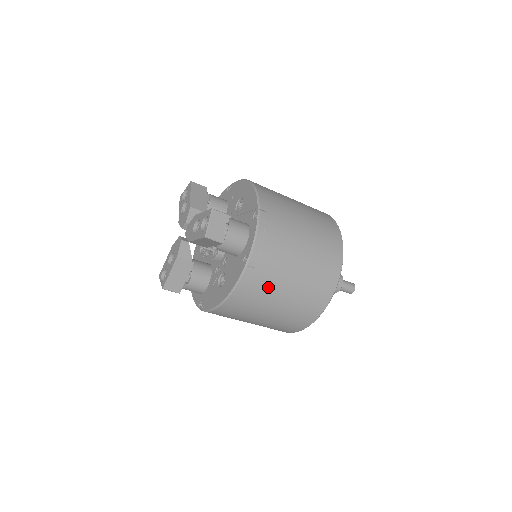
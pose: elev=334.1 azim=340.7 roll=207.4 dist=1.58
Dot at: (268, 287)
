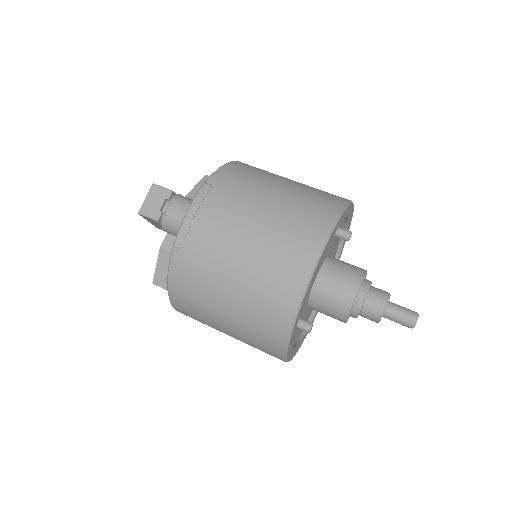
Dot at: (204, 278)
